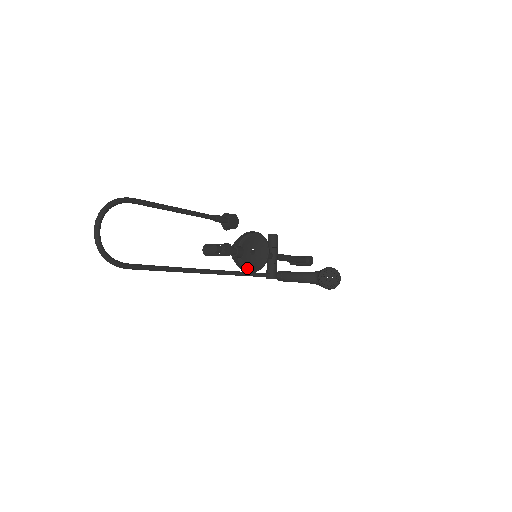
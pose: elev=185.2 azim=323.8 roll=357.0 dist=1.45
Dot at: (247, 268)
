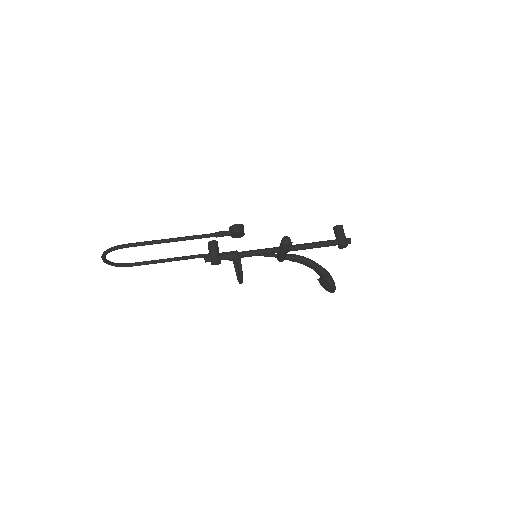
Dot at: occluded
